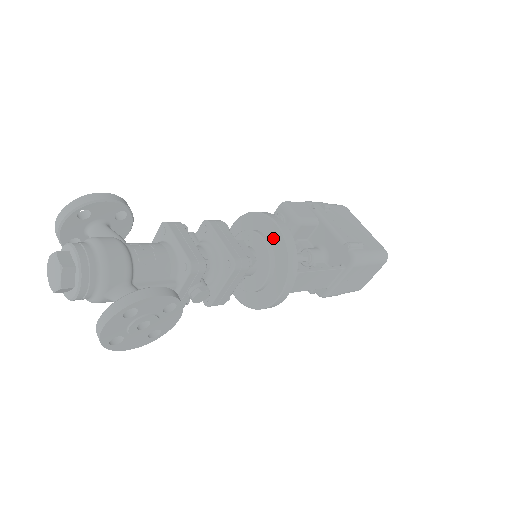
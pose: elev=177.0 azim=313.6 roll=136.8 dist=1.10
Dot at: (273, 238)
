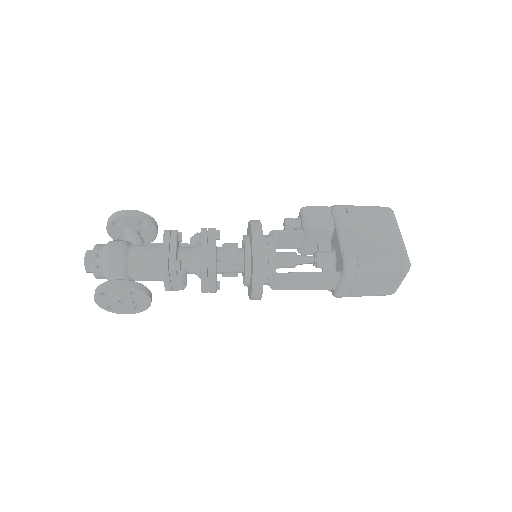
Dot at: (251, 245)
